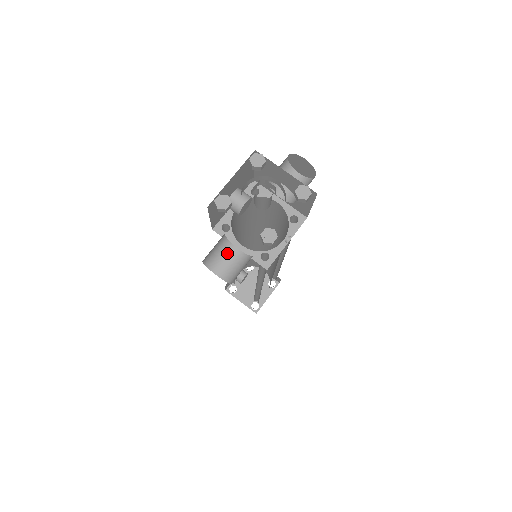
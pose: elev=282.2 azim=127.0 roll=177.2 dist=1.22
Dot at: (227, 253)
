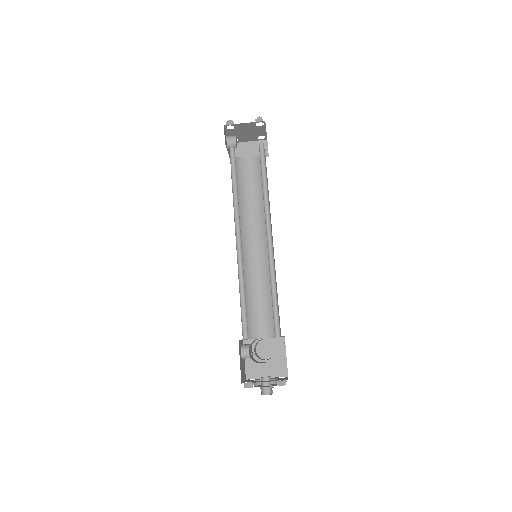
Dot at: occluded
